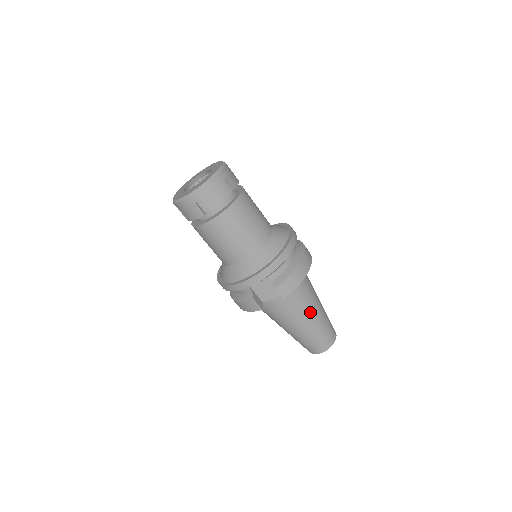
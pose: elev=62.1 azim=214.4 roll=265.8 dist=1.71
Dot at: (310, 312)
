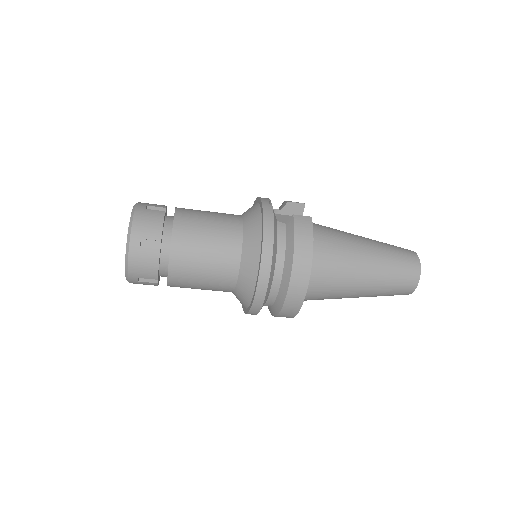
Dot at: occluded
